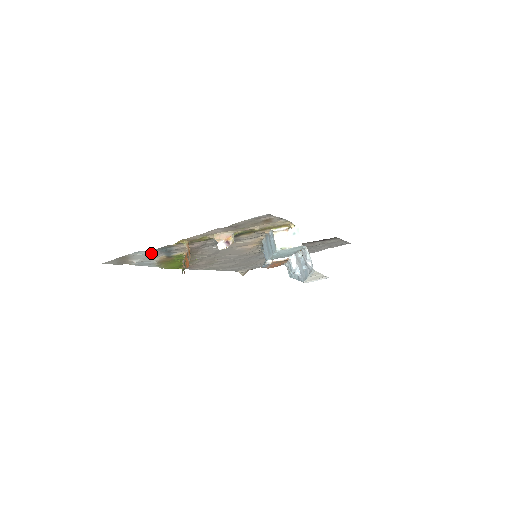
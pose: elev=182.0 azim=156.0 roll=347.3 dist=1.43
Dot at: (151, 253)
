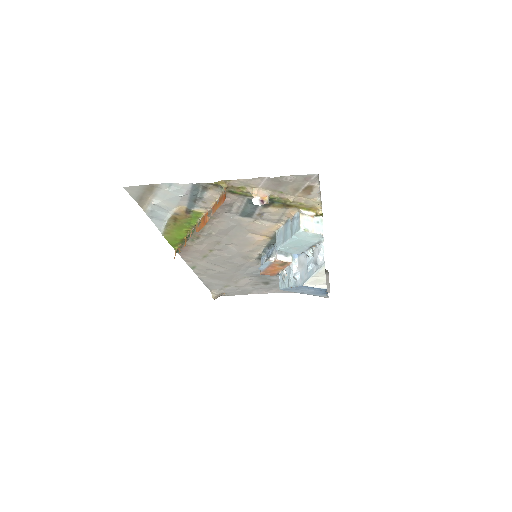
Dot at: (181, 192)
